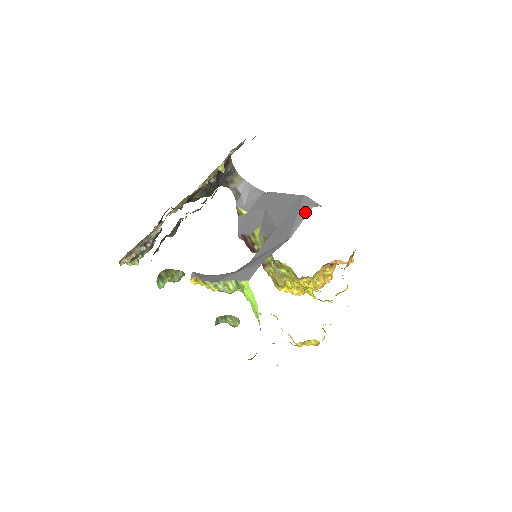
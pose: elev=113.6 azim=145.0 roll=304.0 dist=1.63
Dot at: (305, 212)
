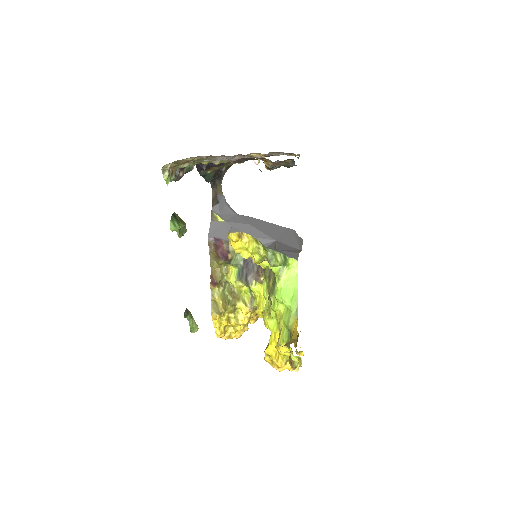
Dot at: (301, 240)
